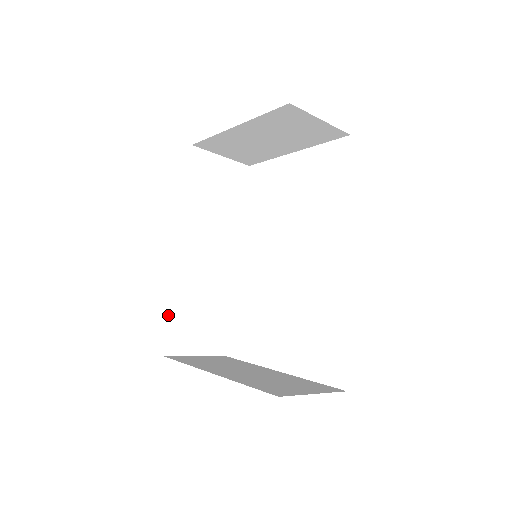
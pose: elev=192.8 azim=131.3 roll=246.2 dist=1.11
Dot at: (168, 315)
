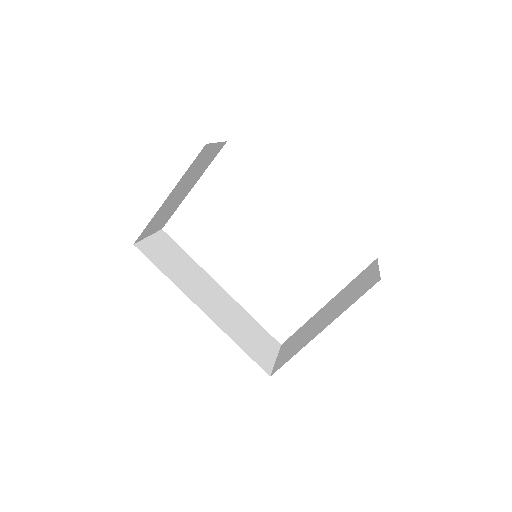
Dot at: (245, 352)
